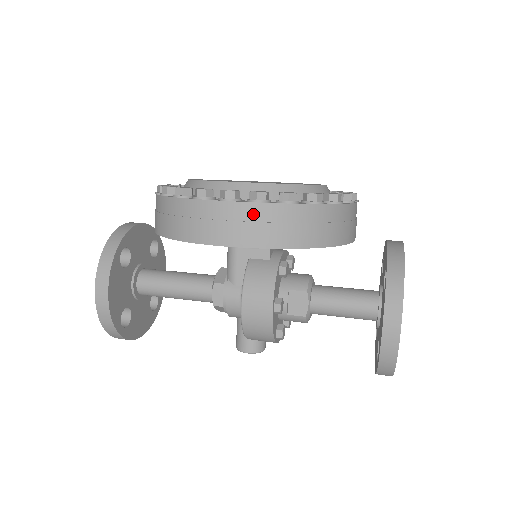
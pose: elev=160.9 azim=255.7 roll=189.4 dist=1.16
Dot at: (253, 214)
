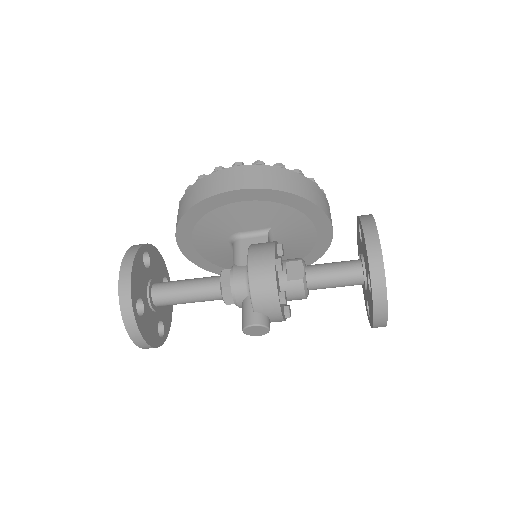
Dot at: (256, 171)
